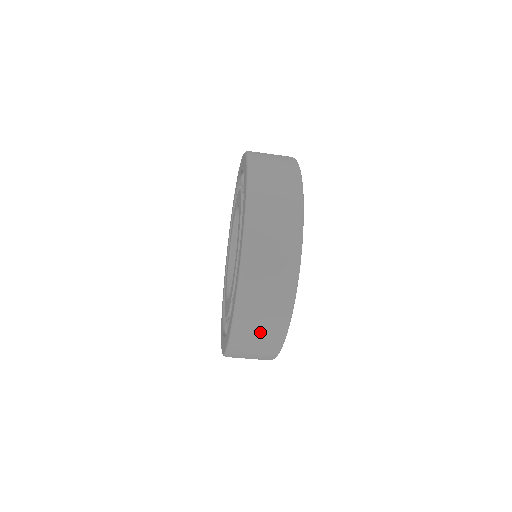
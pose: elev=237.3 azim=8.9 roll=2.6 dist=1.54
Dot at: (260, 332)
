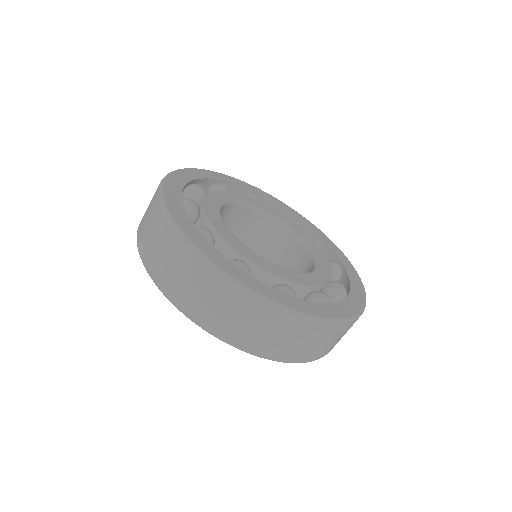
Dot at: (337, 339)
